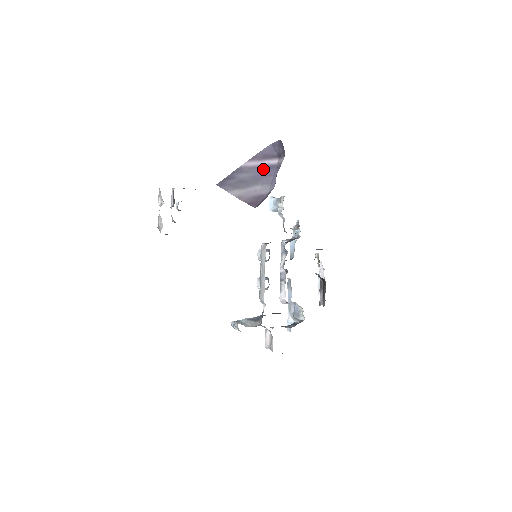
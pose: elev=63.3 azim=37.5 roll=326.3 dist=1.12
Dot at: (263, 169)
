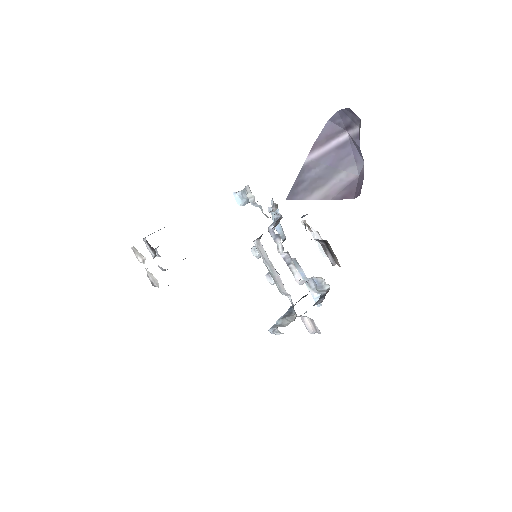
Dot at: (335, 152)
